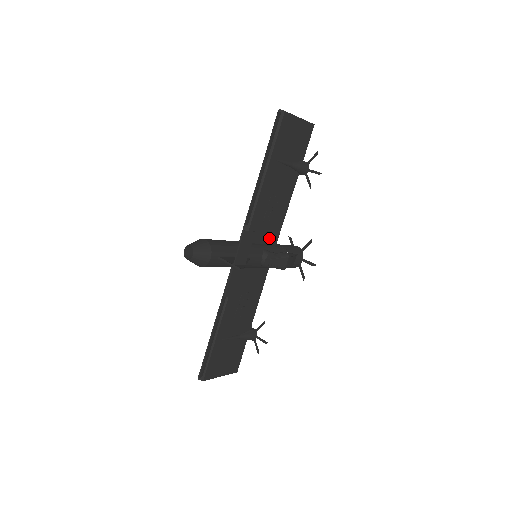
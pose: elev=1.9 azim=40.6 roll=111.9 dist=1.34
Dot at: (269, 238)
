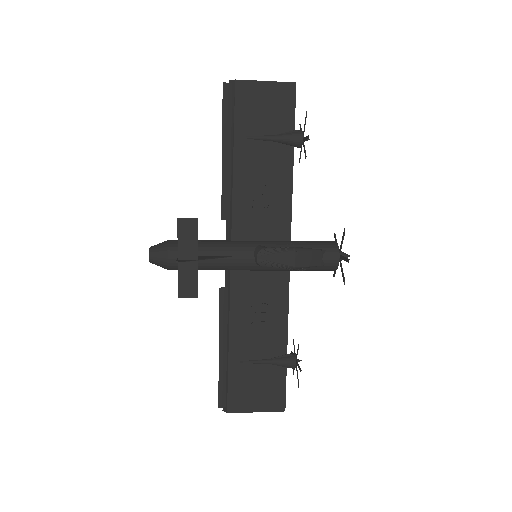
Dot at: (274, 233)
